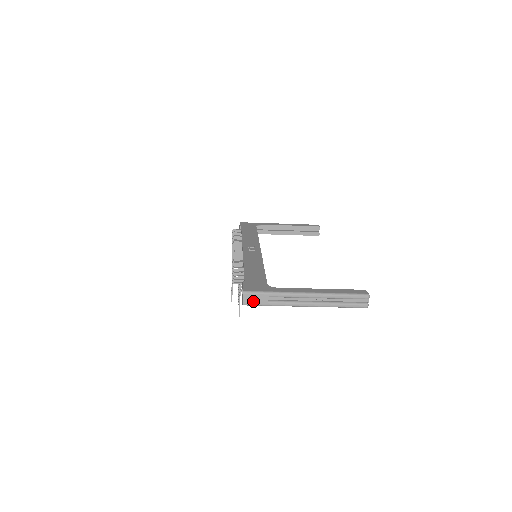
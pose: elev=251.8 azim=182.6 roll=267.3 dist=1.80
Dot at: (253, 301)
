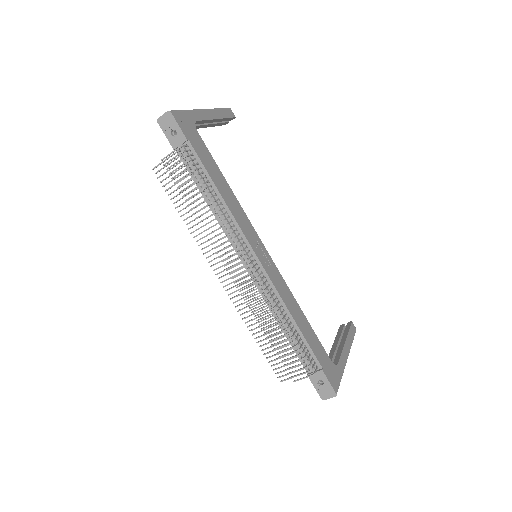
Dot at: occluded
